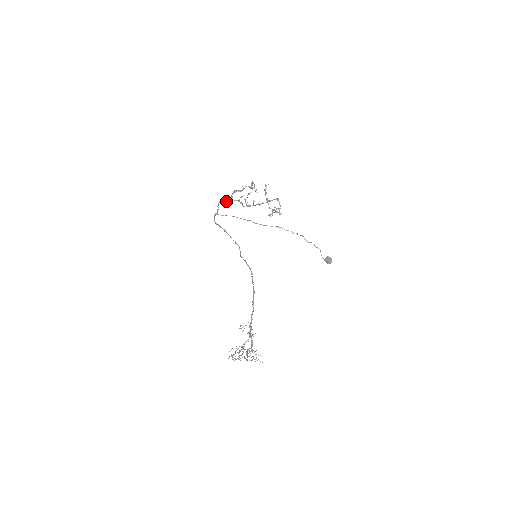
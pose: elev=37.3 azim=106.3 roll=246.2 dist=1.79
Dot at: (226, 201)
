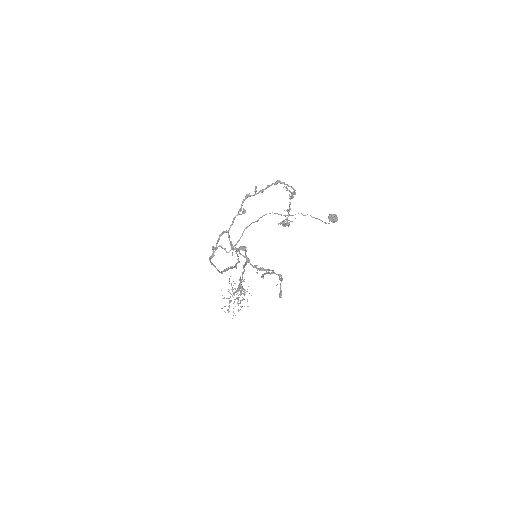
Dot at: occluded
